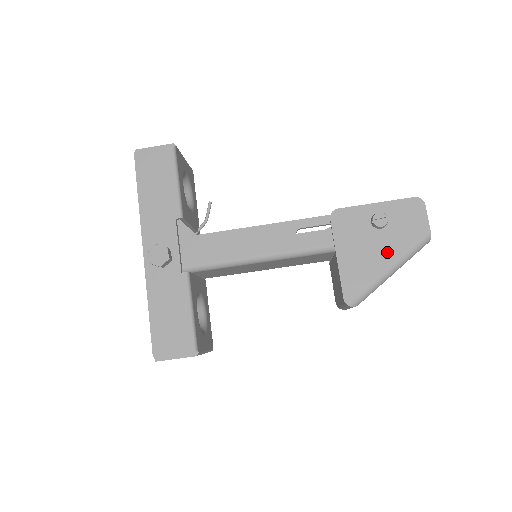
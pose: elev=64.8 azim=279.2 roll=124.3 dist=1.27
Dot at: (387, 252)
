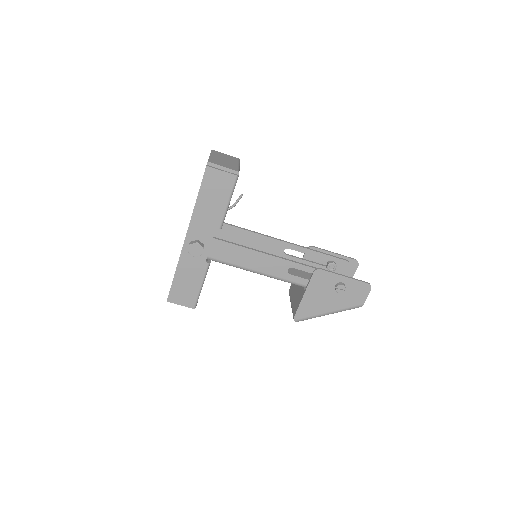
Dot at: (333, 305)
